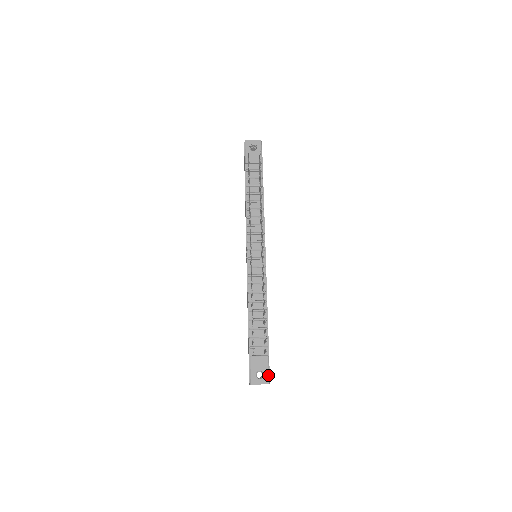
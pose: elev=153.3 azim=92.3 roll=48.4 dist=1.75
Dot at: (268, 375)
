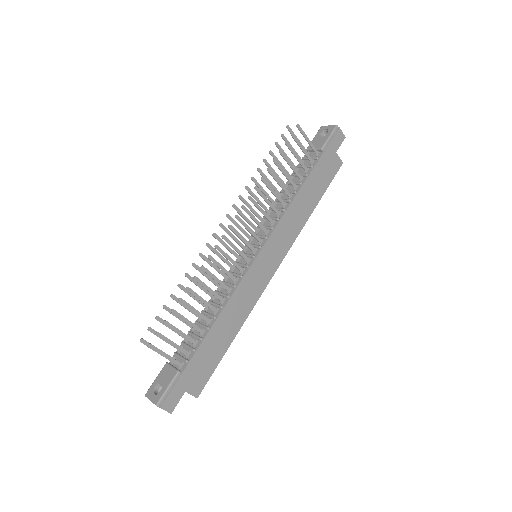
Dot at: (163, 394)
